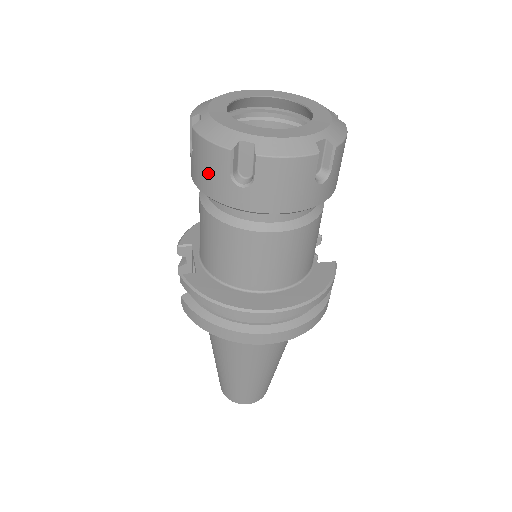
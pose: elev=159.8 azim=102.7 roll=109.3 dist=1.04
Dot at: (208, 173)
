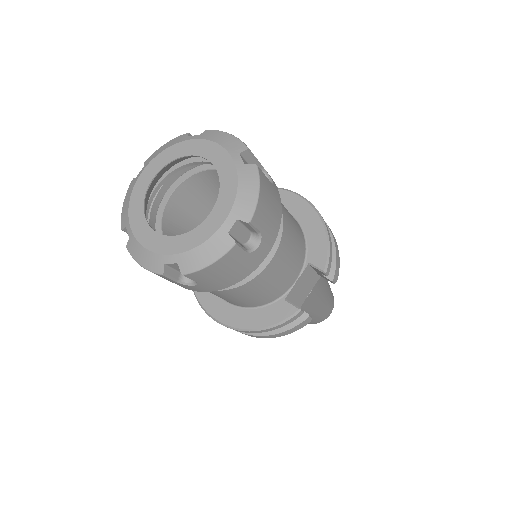
Dot at: occluded
